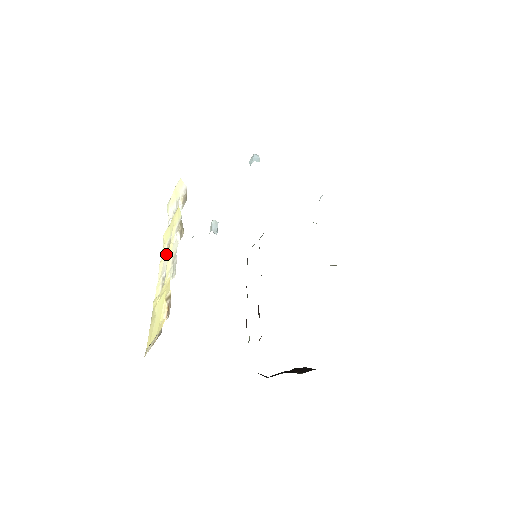
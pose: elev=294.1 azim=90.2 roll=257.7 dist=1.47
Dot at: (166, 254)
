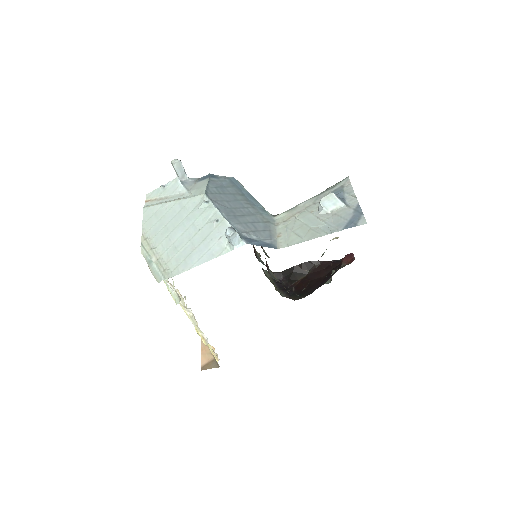
Dot at: occluded
